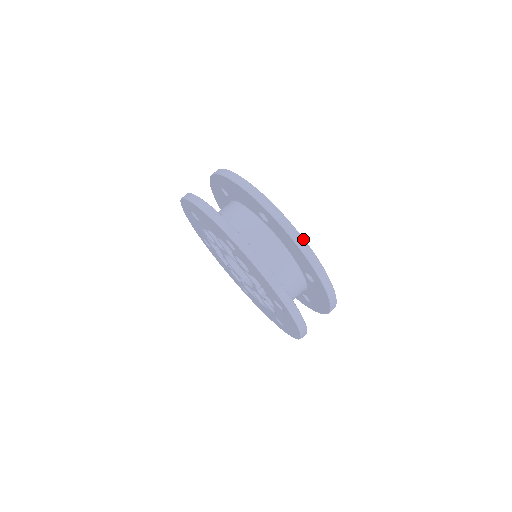
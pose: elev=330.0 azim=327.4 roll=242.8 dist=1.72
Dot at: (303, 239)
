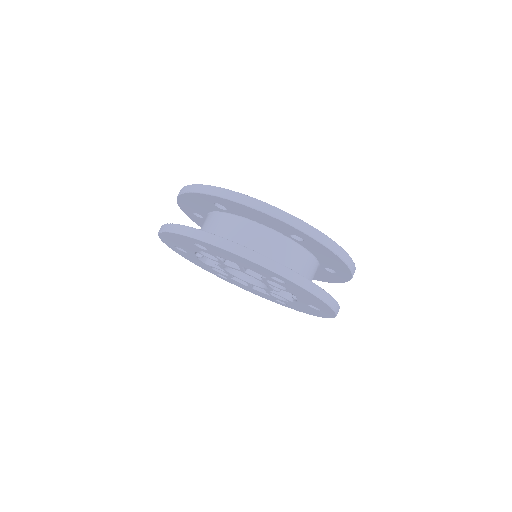
Dot at: (346, 253)
